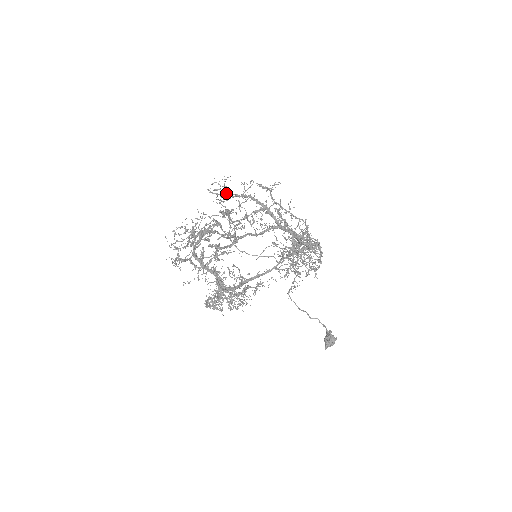
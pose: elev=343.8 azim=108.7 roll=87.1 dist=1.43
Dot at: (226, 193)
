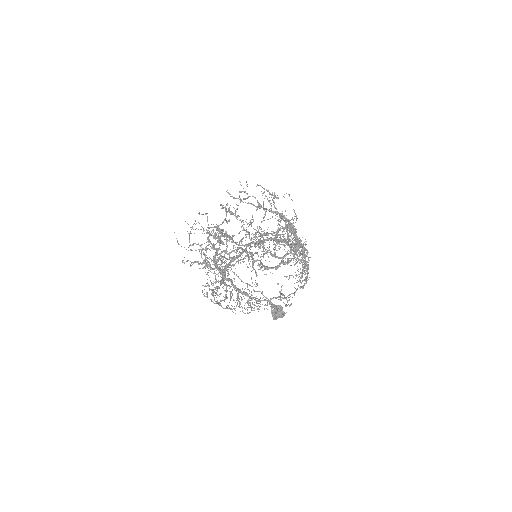
Dot at: occluded
